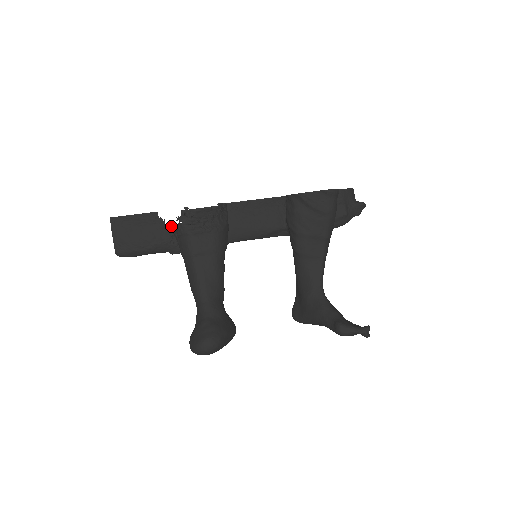
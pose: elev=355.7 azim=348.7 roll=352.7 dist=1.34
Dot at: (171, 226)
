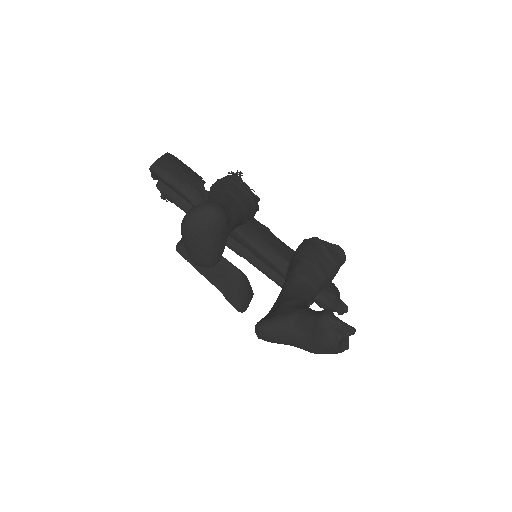
Dot at: occluded
